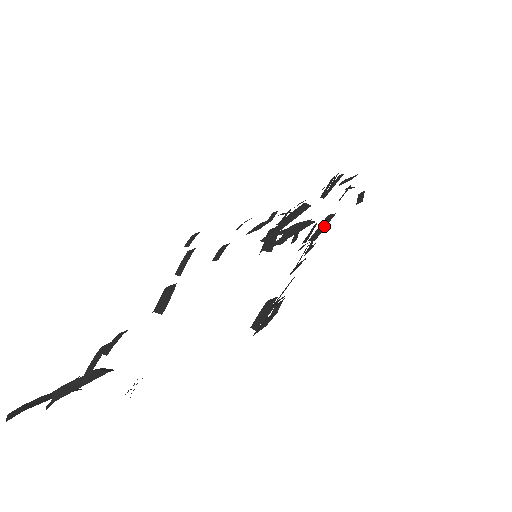
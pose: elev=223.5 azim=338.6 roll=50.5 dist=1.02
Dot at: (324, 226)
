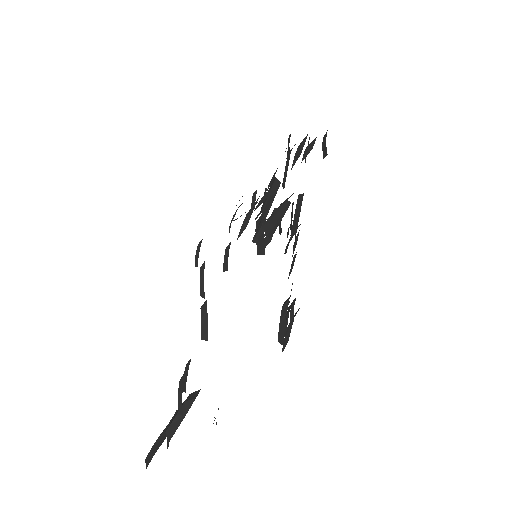
Dot at: (298, 214)
